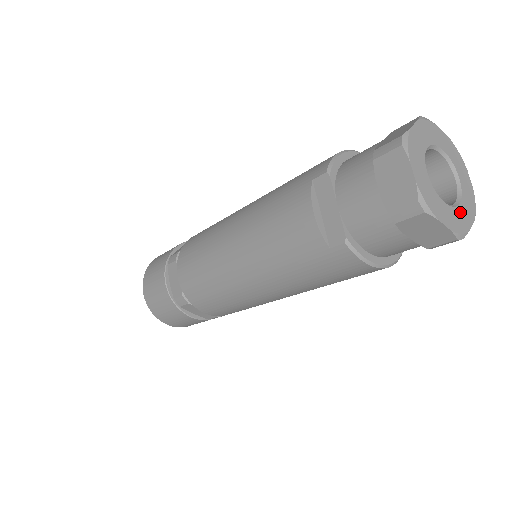
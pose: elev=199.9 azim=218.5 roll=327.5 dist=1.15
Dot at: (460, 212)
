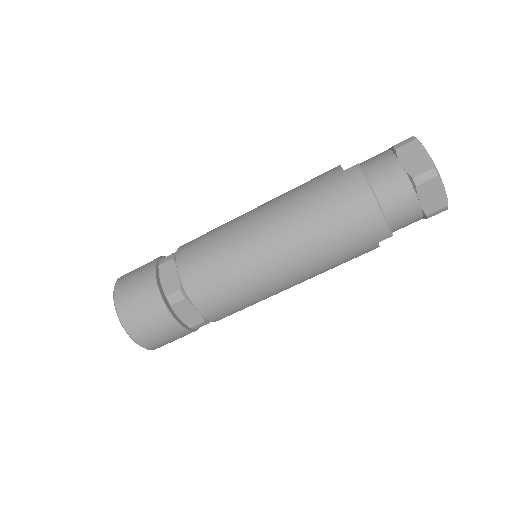
Dot at: occluded
